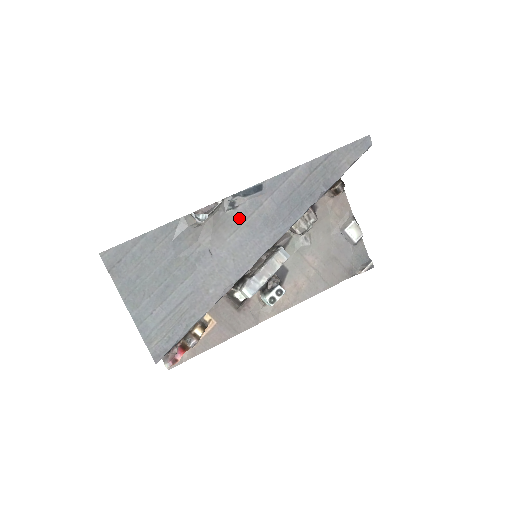
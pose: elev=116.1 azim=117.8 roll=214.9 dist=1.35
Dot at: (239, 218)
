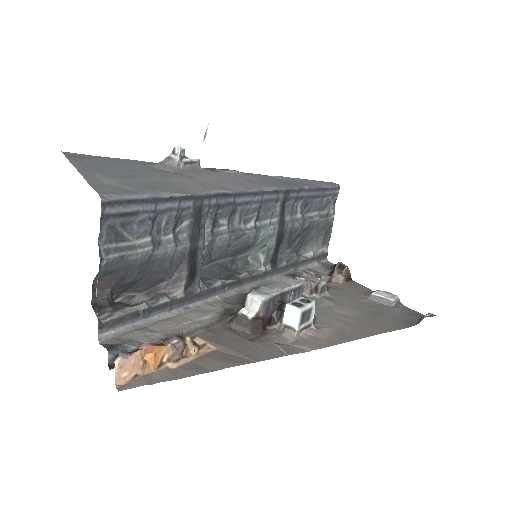
Dot at: (220, 175)
